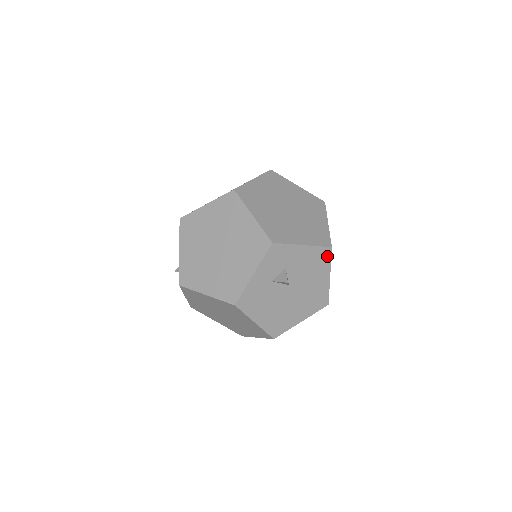
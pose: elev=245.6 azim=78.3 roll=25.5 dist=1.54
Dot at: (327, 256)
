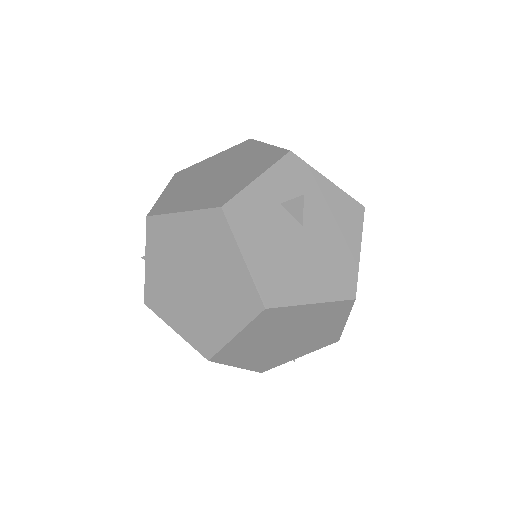
Dot at: (358, 216)
